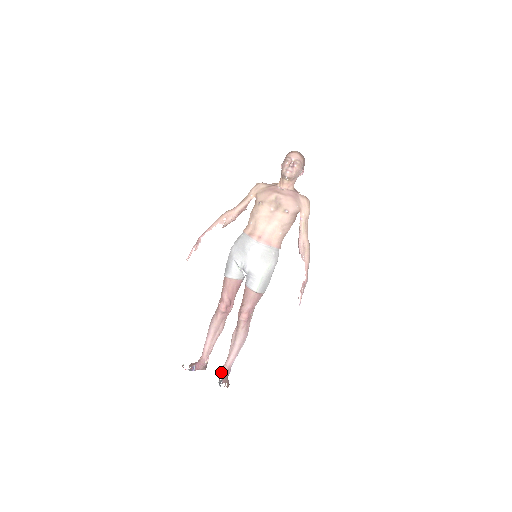
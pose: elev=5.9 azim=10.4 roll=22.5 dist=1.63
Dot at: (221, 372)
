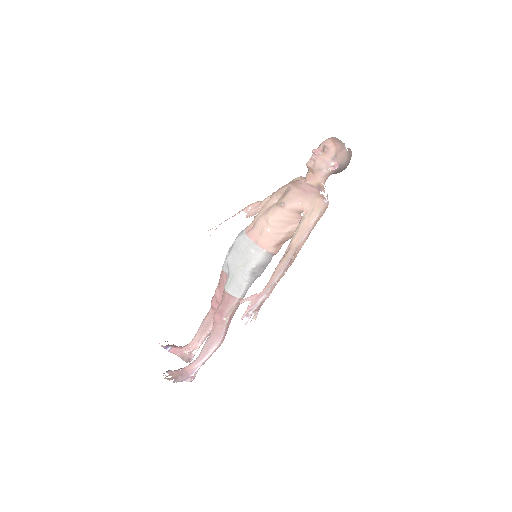
Dot at: occluded
